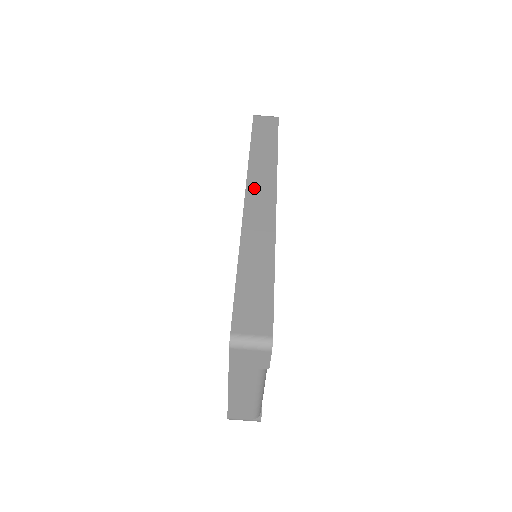
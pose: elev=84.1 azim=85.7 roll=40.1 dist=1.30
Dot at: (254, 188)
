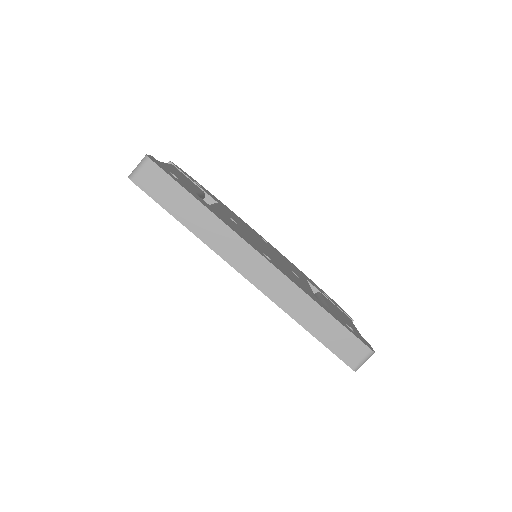
Dot at: (240, 264)
